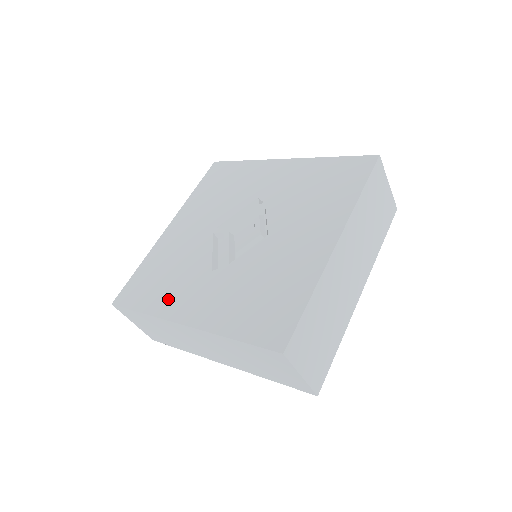
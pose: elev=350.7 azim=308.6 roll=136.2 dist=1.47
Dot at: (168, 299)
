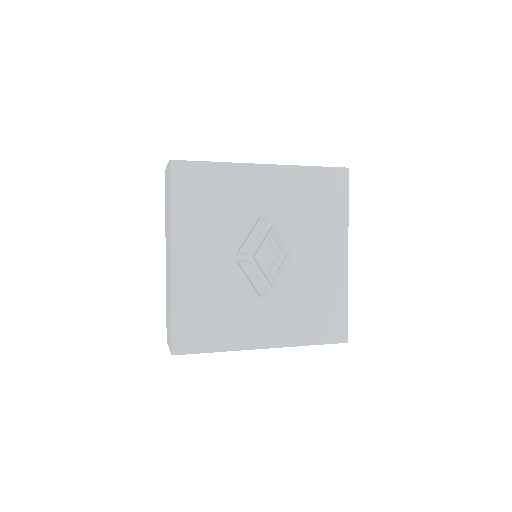
Dot at: (235, 333)
